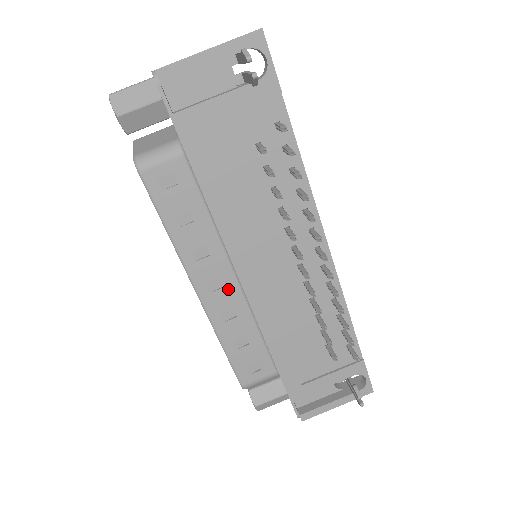
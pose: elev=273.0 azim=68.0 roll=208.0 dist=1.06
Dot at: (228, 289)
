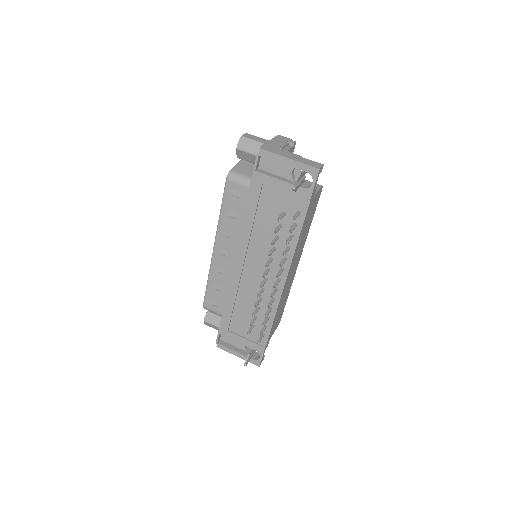
Dot at: (228, 259)
